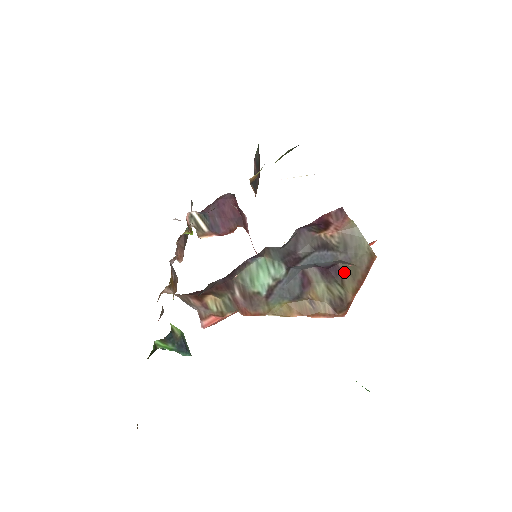
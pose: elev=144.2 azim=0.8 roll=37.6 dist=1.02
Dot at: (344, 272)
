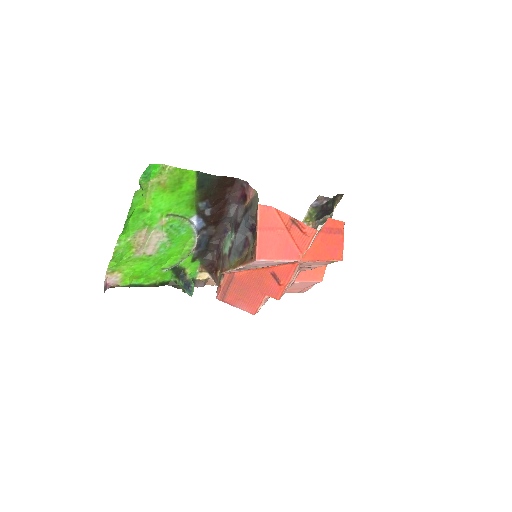
Dot at: occluded
